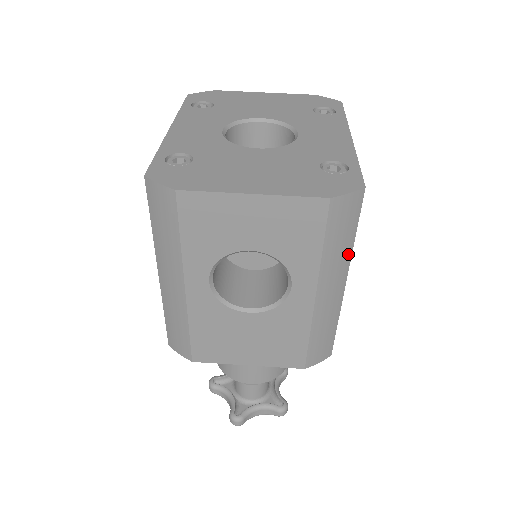
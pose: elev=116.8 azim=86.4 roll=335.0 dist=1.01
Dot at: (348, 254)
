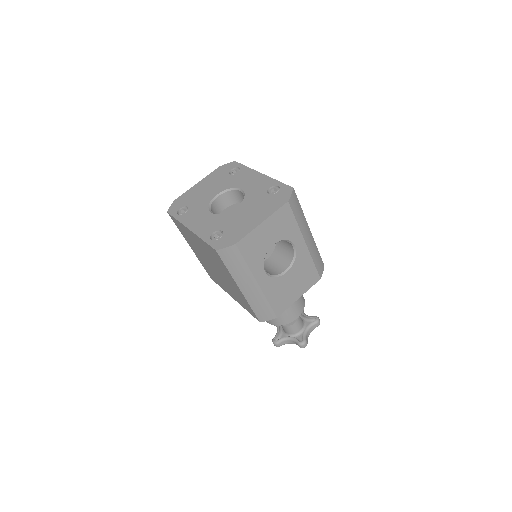
Dot at: (304, 217)
